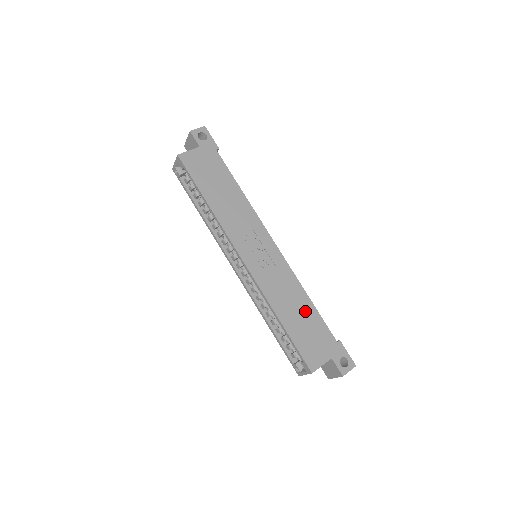
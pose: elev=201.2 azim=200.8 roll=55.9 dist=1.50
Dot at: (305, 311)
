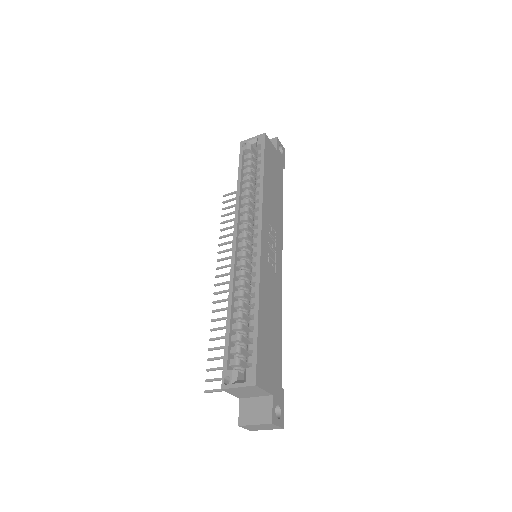
Dot at: (275, 331)
